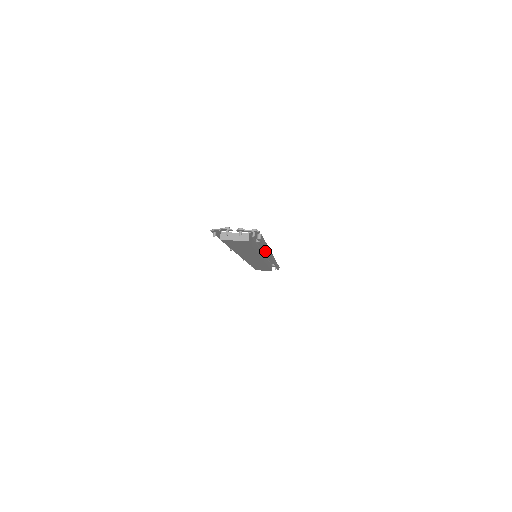
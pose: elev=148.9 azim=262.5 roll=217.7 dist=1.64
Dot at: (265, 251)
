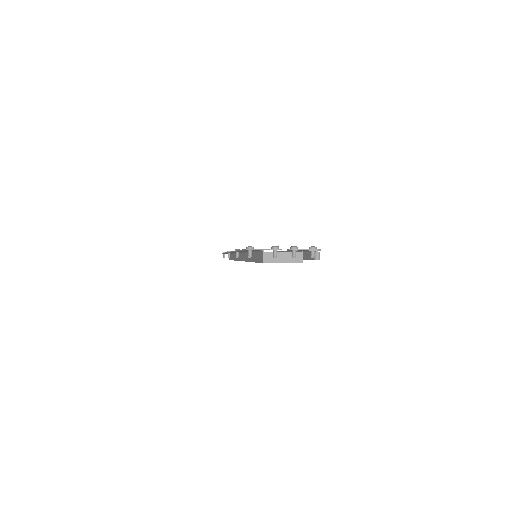
Dot at: occluded
